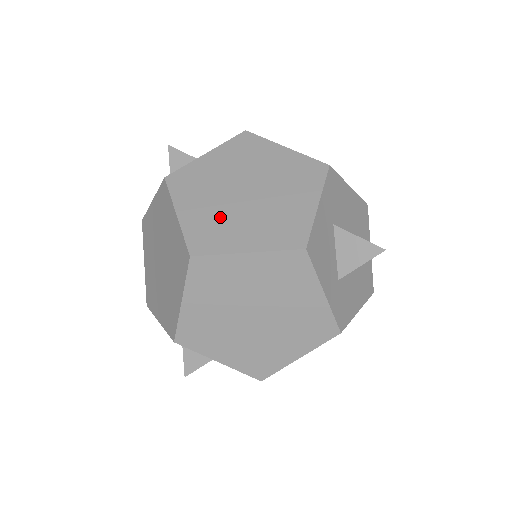
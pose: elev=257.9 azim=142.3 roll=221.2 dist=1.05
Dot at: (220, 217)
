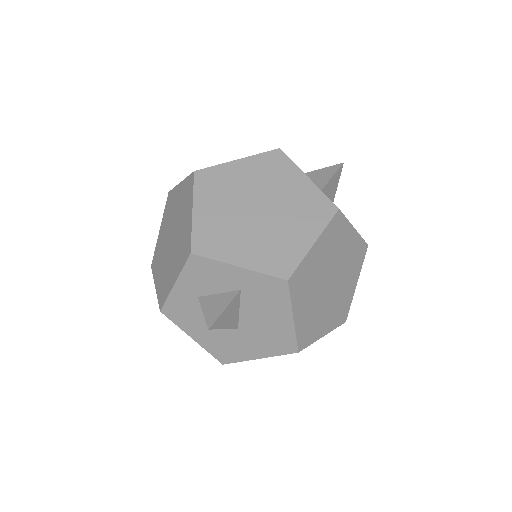
Dot at: occluded
